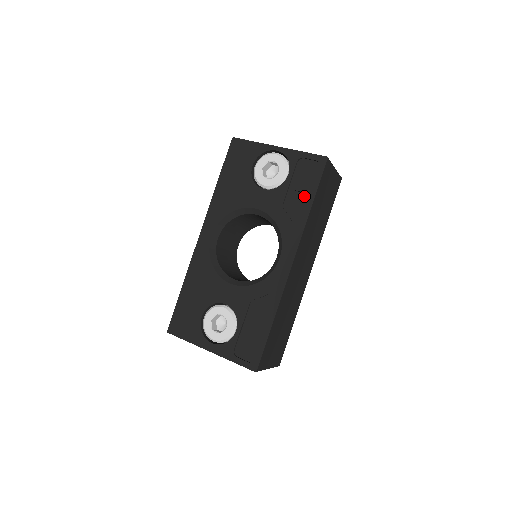
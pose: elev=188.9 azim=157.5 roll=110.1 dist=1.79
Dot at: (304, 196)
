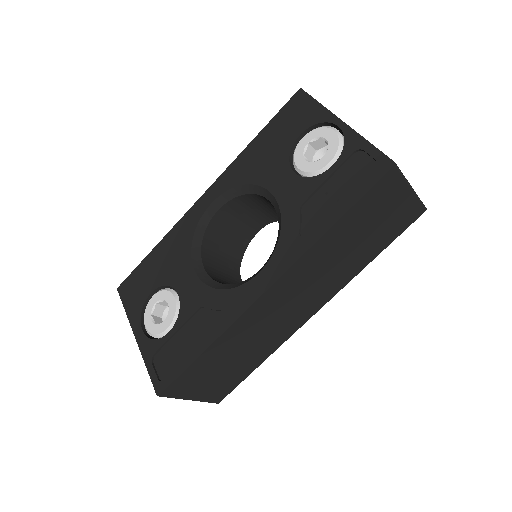
Dot at: (334, 205)
